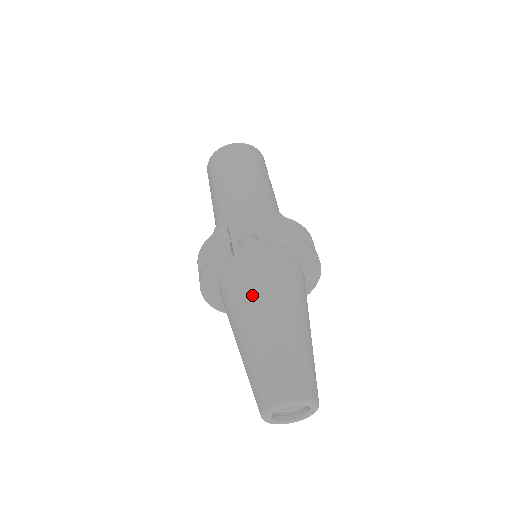
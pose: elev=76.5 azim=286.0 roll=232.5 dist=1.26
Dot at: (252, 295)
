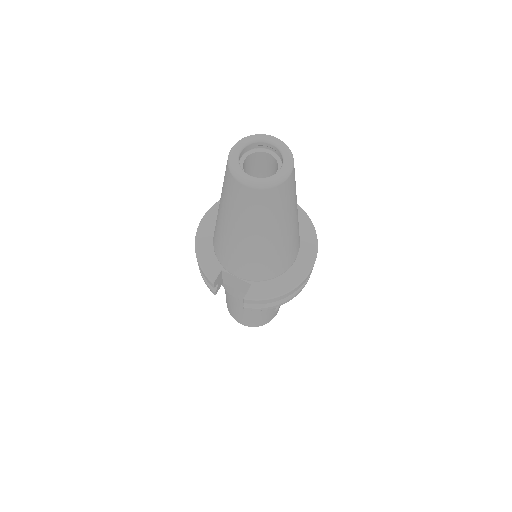
Dot at: occluded
